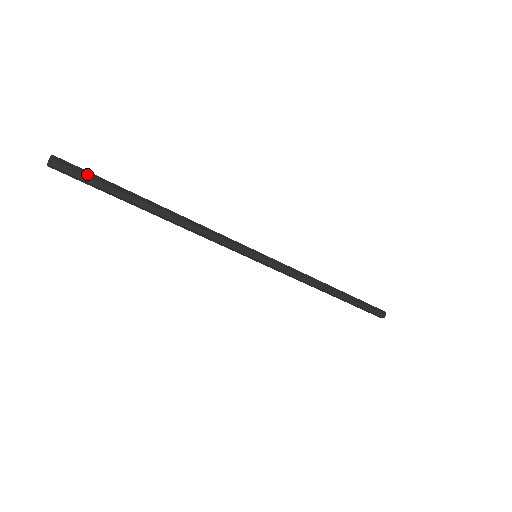
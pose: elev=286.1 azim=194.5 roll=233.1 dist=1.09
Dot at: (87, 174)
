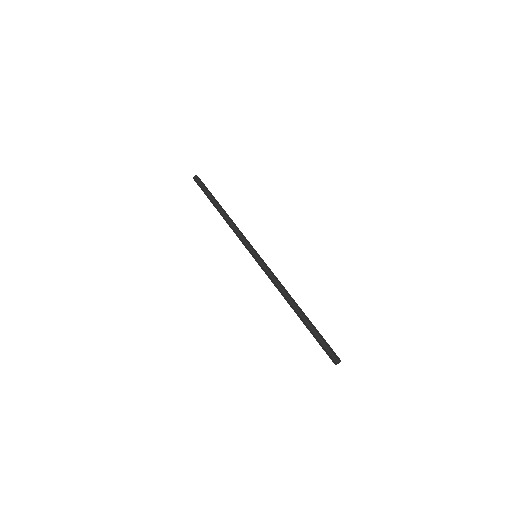
Dot at: (204, 185)
